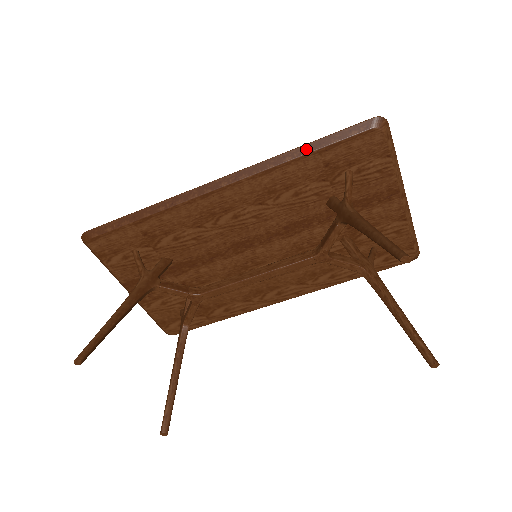
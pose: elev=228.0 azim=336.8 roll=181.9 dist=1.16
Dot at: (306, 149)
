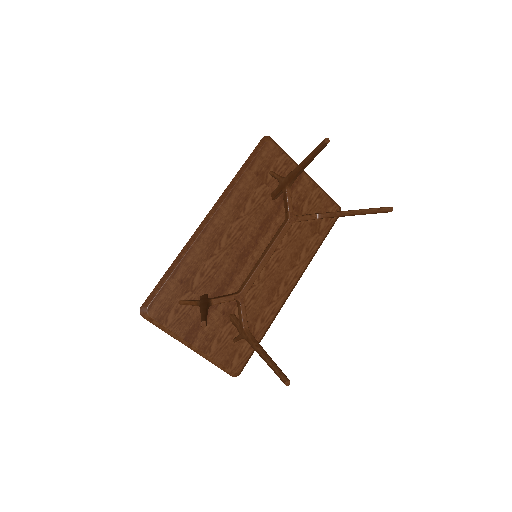
Dot at: (241, 171)
